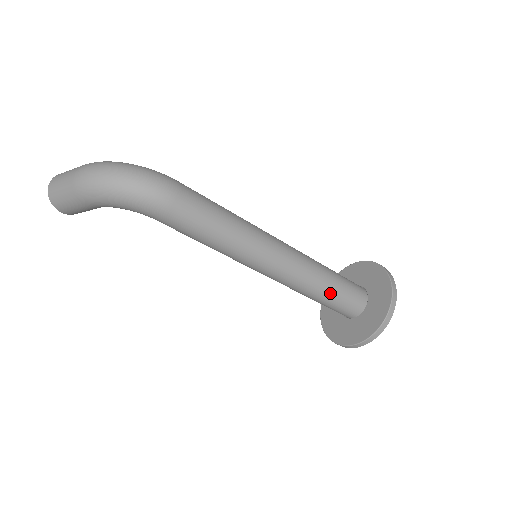
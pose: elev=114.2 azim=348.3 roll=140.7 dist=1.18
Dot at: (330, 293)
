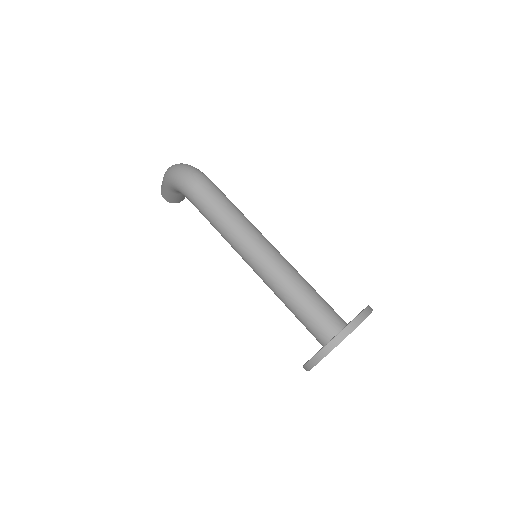
Dot at: (299, 304)
